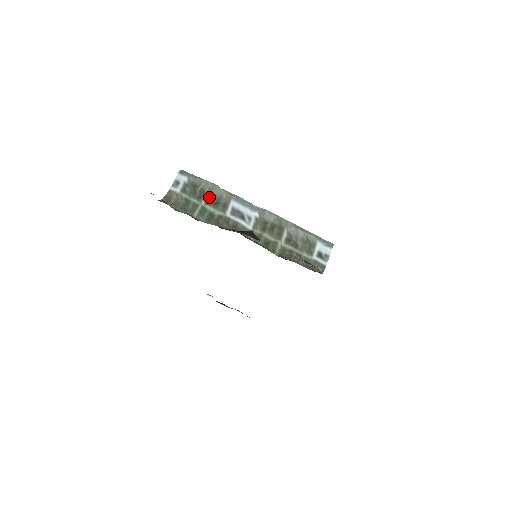
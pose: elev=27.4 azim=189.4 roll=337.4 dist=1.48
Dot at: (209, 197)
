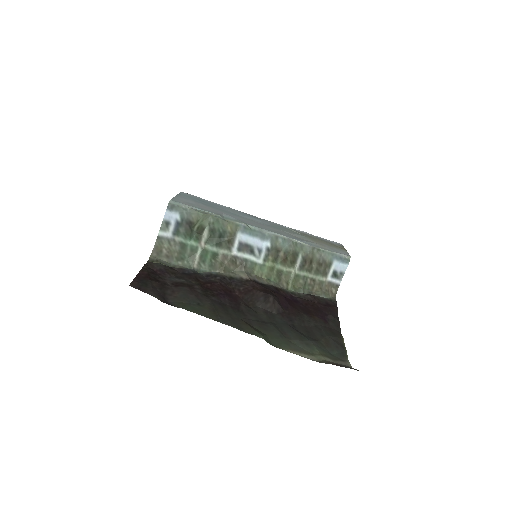
Dot at: (209, 233)
